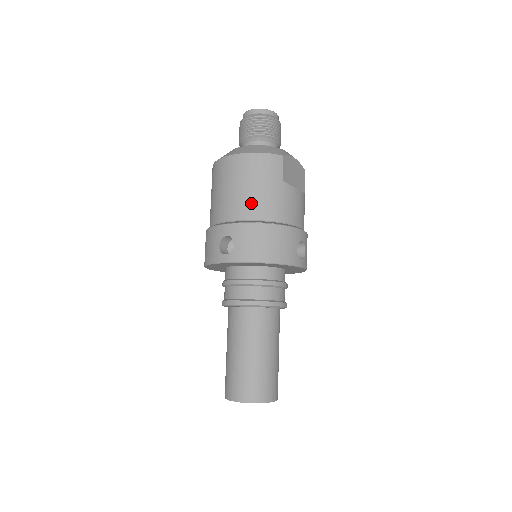
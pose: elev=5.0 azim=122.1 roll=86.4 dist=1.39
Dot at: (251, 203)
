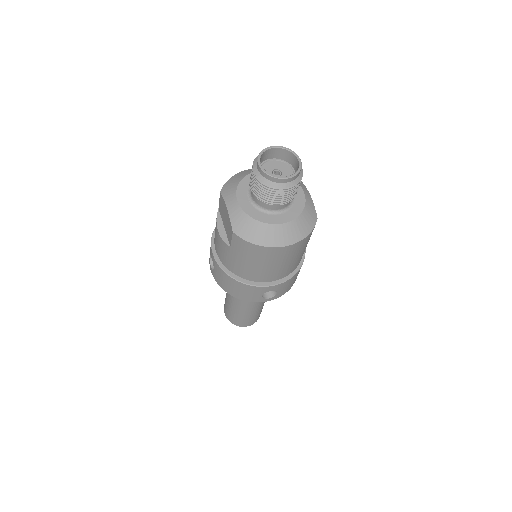
Dot at: (293, 266)
